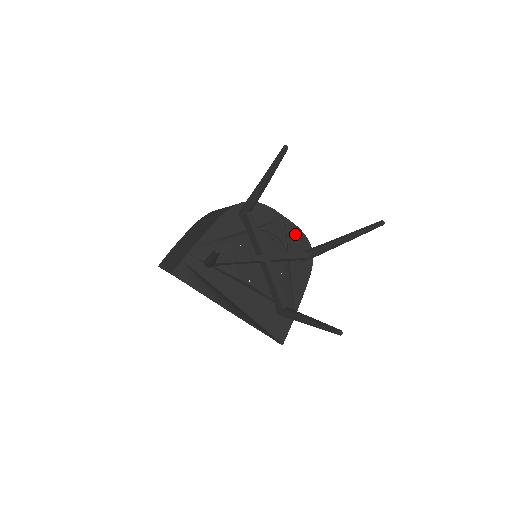
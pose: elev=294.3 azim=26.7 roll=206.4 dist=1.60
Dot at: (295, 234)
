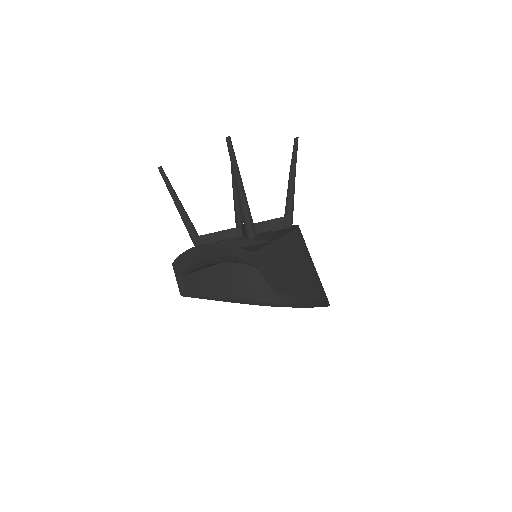
Dot at: occluded
